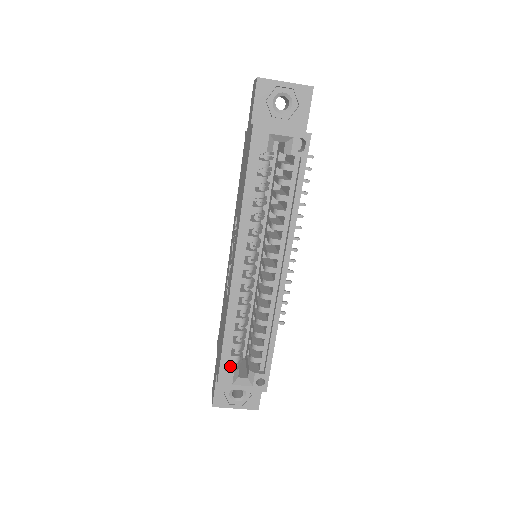
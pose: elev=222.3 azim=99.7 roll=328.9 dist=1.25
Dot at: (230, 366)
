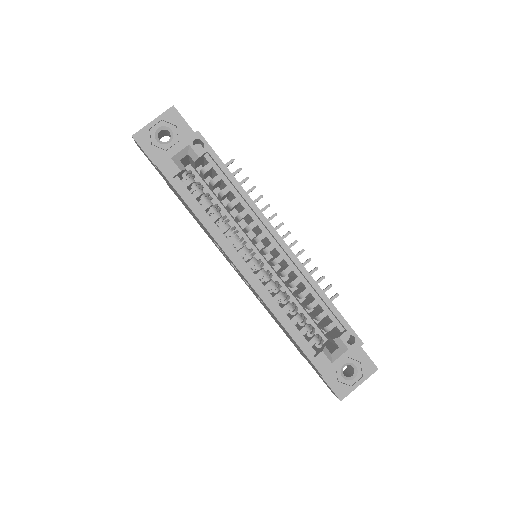
Dot at: (317, 351)
